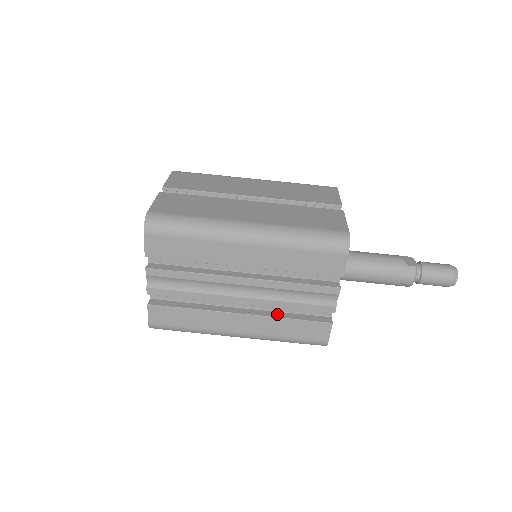
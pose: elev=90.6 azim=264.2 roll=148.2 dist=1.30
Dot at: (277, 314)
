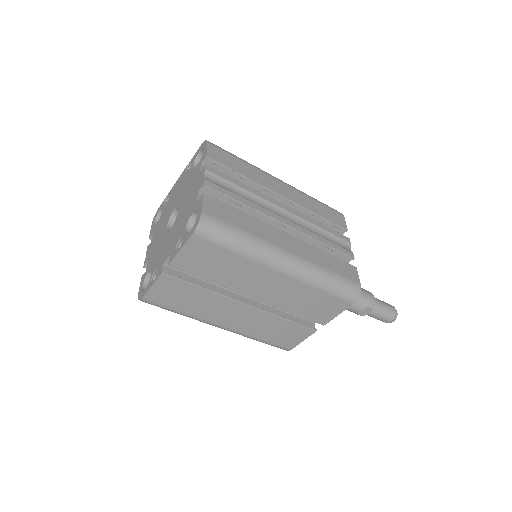
Dot at: occluded
